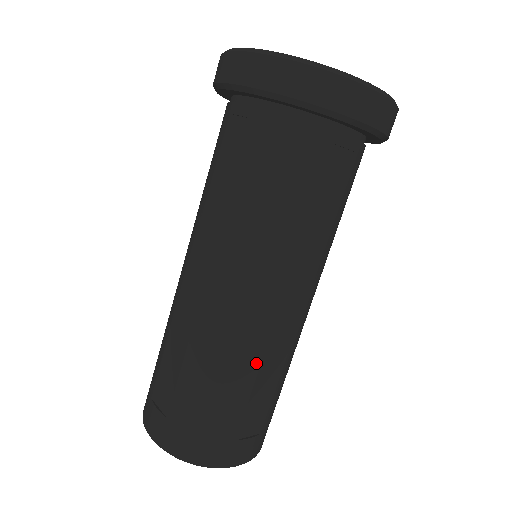
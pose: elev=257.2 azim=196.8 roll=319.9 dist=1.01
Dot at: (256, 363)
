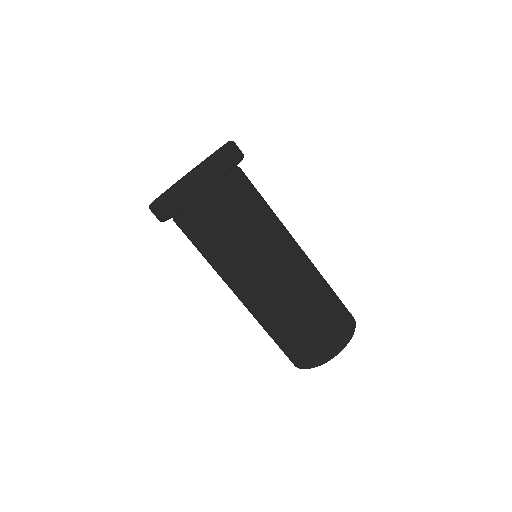
Dot at: (303, 296)
